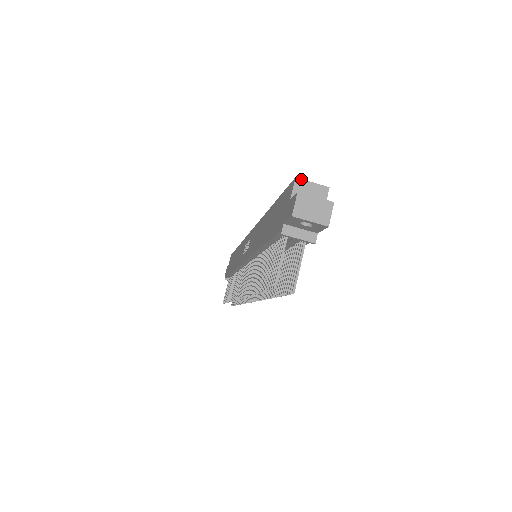
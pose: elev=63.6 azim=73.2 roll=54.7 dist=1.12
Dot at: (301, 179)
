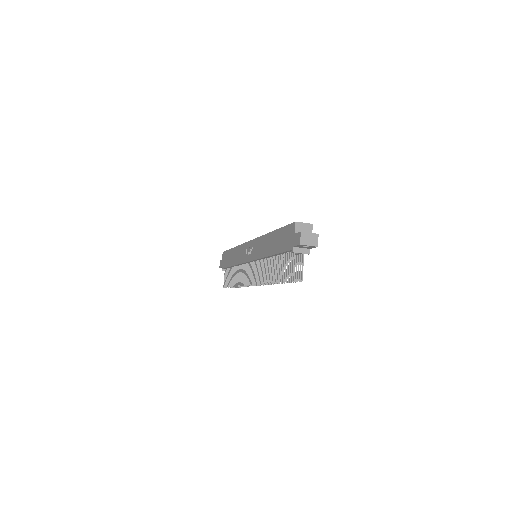
Dot at: (298, 222)
